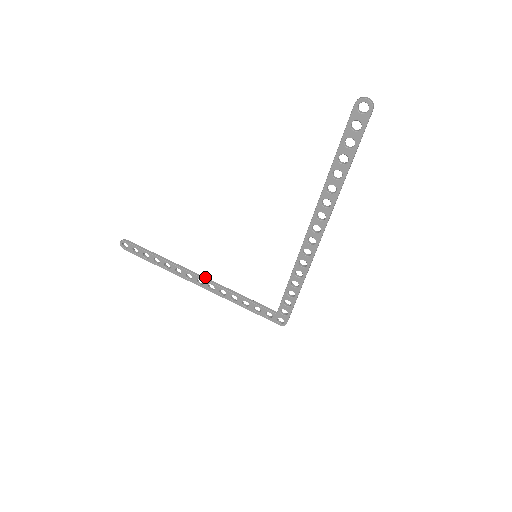
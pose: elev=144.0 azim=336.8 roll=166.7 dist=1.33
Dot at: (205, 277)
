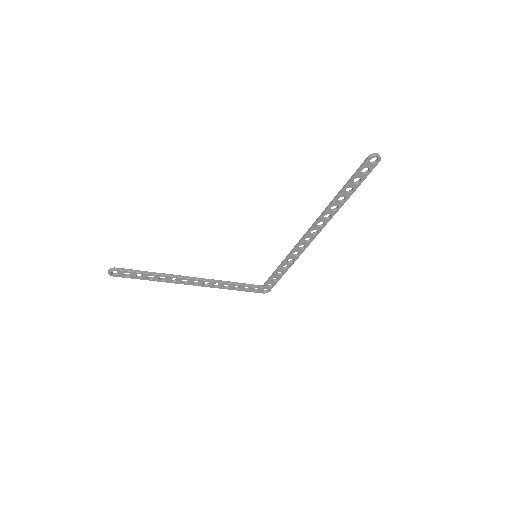
Dot at: (200, 278)
